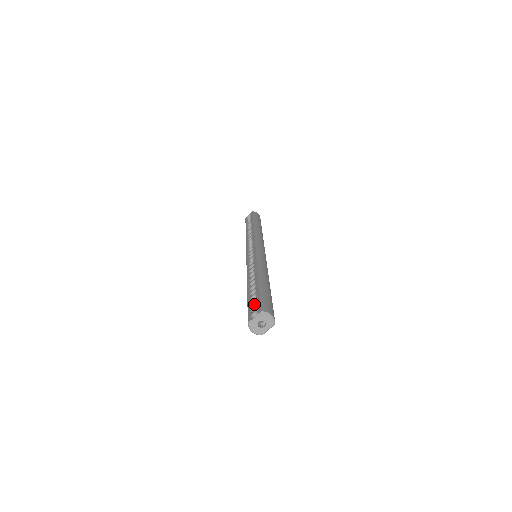
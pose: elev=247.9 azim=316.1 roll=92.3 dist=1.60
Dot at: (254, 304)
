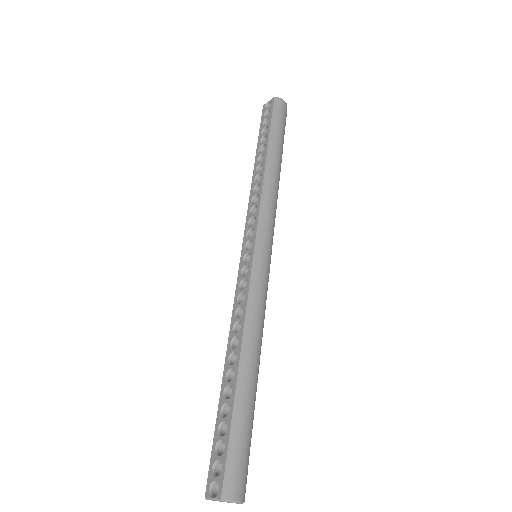
Dot at: (222, 443)
